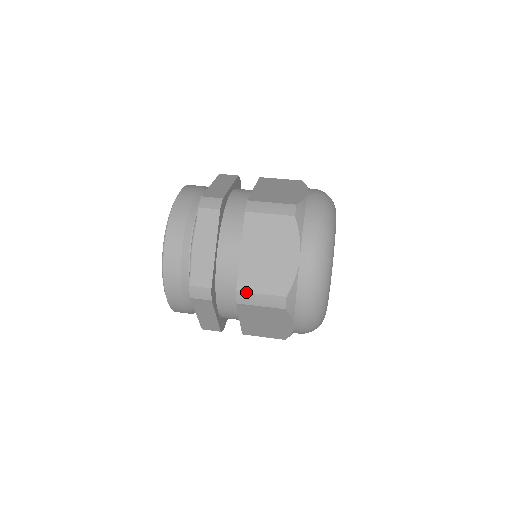
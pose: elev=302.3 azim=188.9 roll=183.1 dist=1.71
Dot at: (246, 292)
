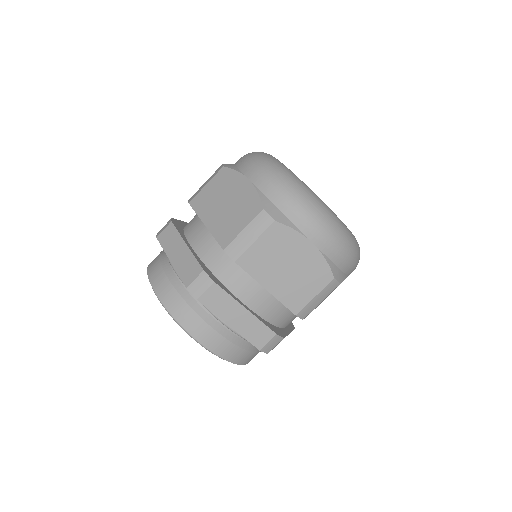
Dot at: (303, 308)
